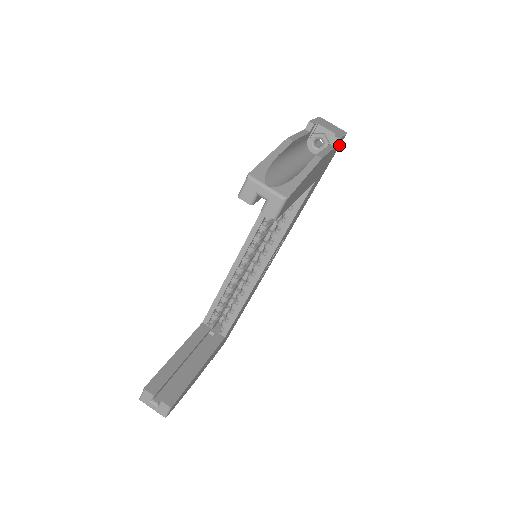
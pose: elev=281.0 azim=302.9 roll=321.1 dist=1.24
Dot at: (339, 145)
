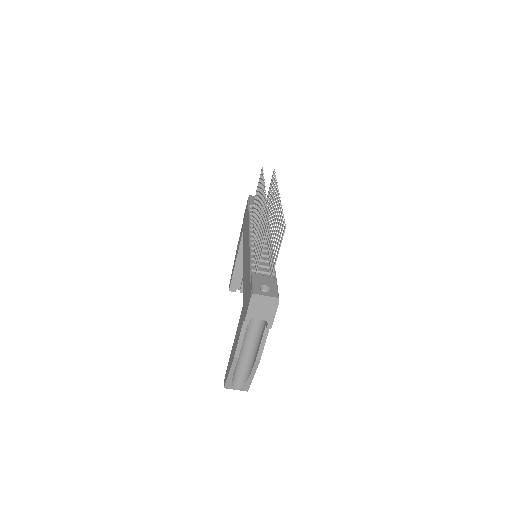
Dot at: occluded
